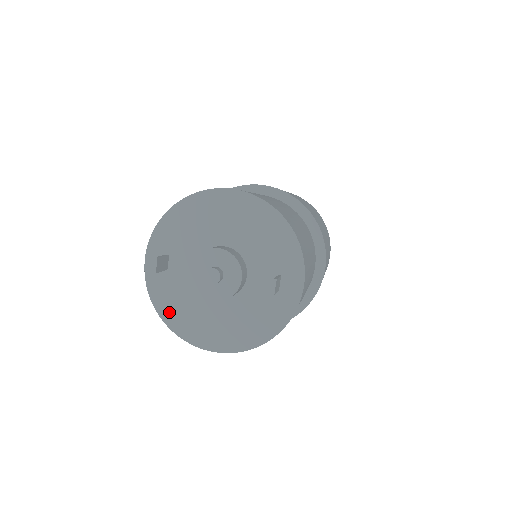
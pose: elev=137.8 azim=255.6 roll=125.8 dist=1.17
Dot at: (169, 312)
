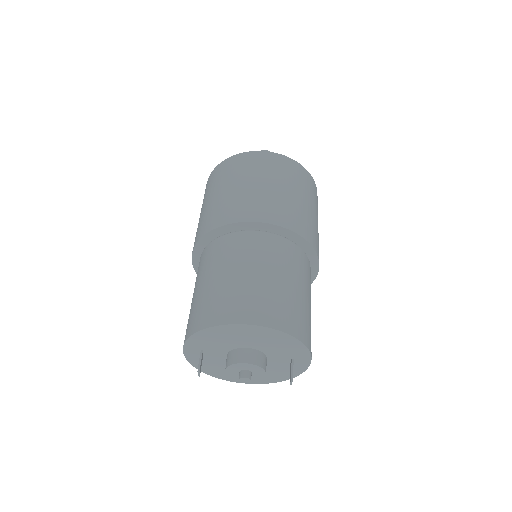
Dot at: (209, 371)
